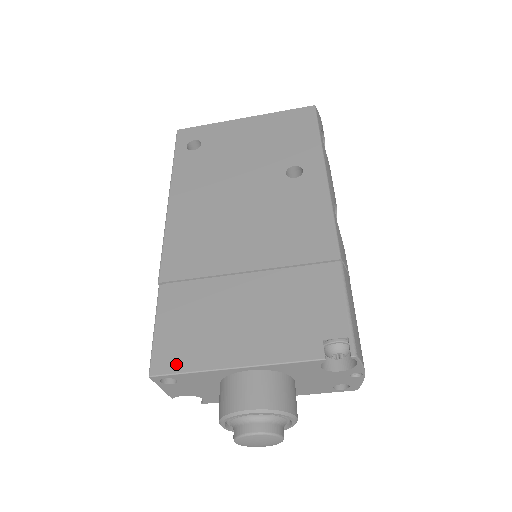
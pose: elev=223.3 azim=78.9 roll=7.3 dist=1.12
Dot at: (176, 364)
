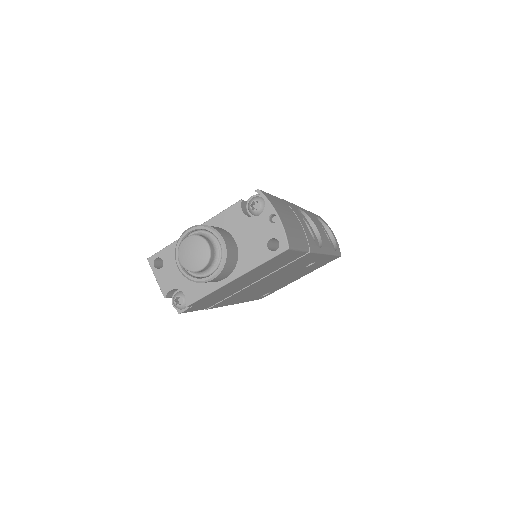
Dot at: occluded
